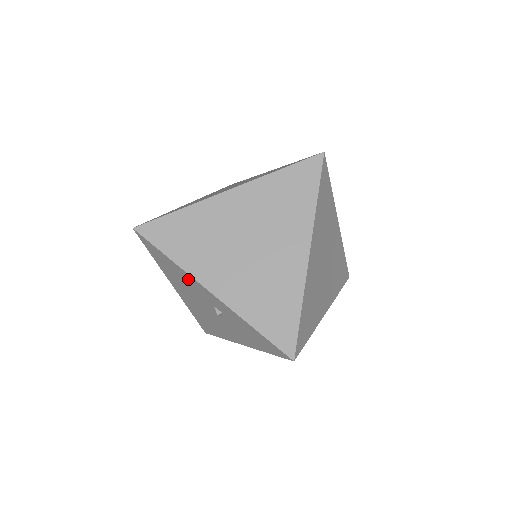
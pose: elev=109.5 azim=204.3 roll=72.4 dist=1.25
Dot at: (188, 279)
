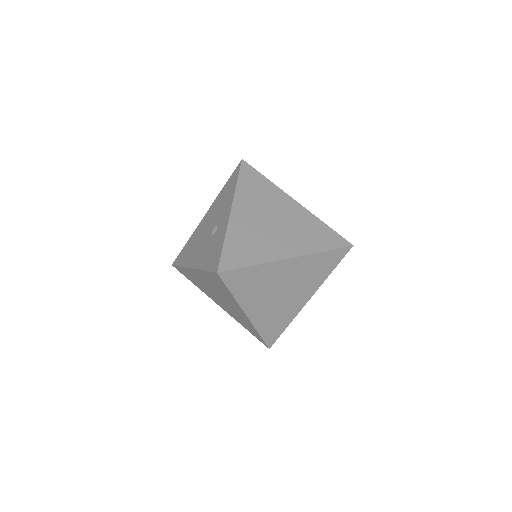
Dot at: (228, 200)
